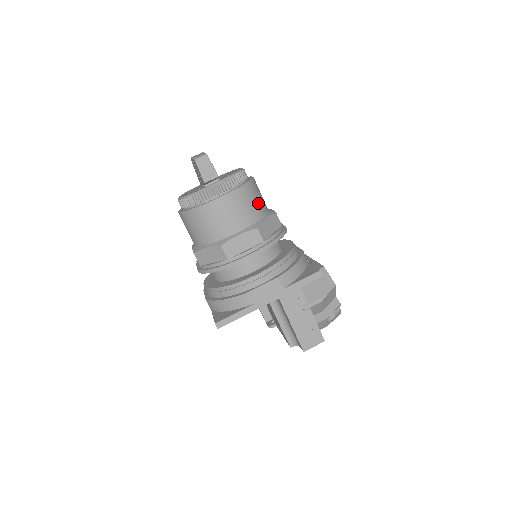
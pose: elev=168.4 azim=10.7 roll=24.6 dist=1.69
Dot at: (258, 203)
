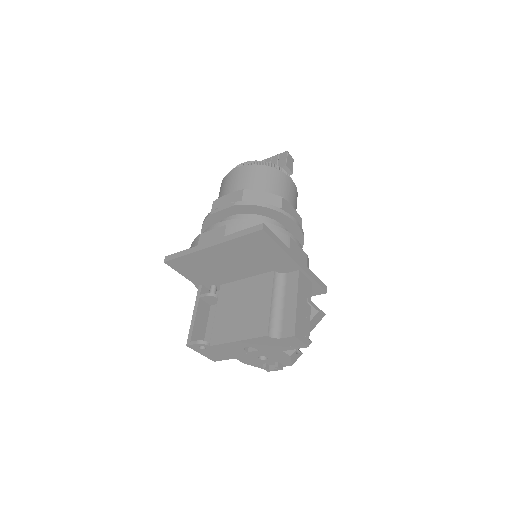
Dot at: occluded
